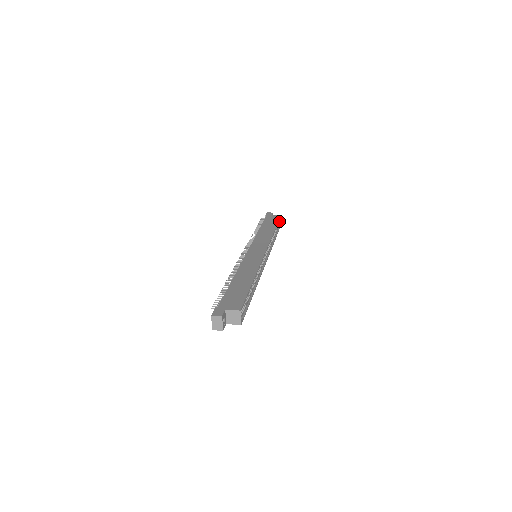
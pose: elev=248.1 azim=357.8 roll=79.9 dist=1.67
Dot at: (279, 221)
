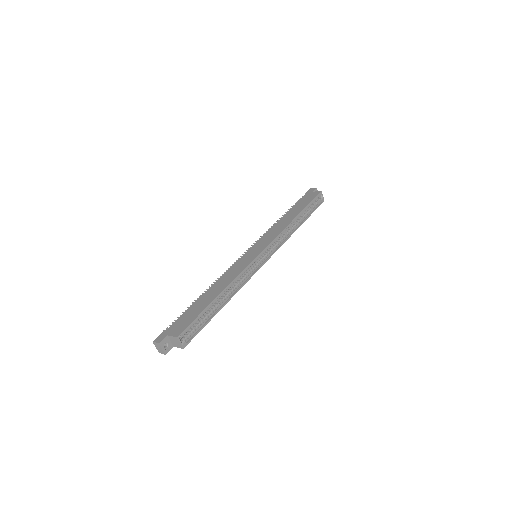
Dot at: (320, 198)
